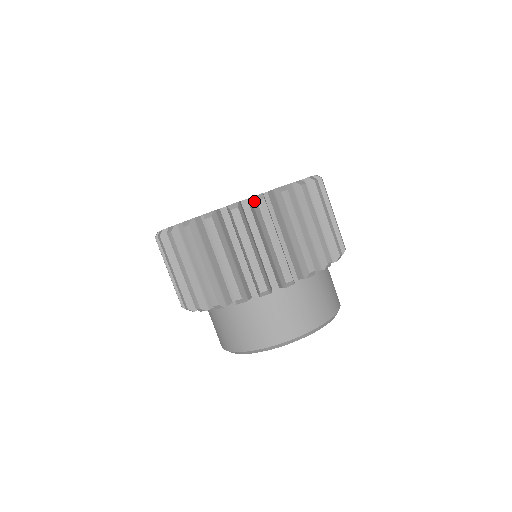
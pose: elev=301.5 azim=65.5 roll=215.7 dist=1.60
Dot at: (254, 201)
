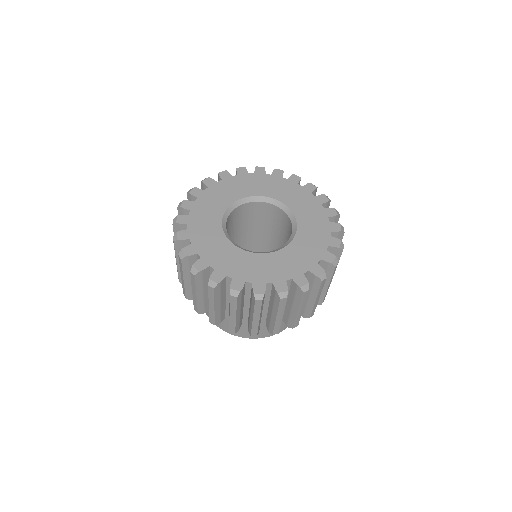
Dot at: (209, 282)
